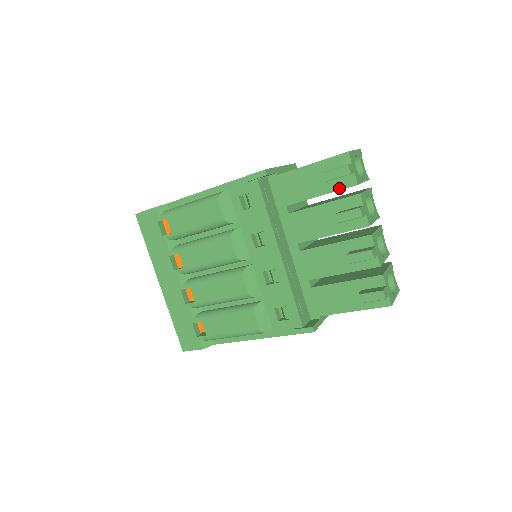
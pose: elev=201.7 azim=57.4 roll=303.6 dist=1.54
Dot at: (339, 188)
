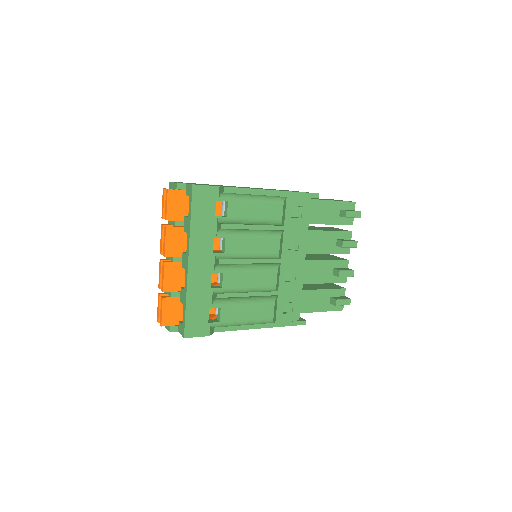
Dot at: (343, 223)
